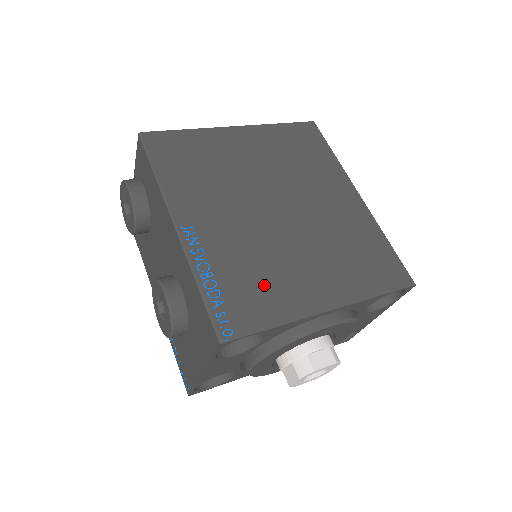
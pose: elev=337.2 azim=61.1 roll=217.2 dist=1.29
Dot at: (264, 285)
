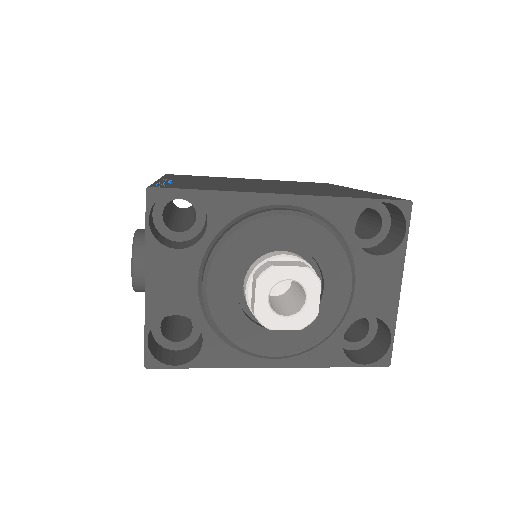
Dot at: (218, 187)
